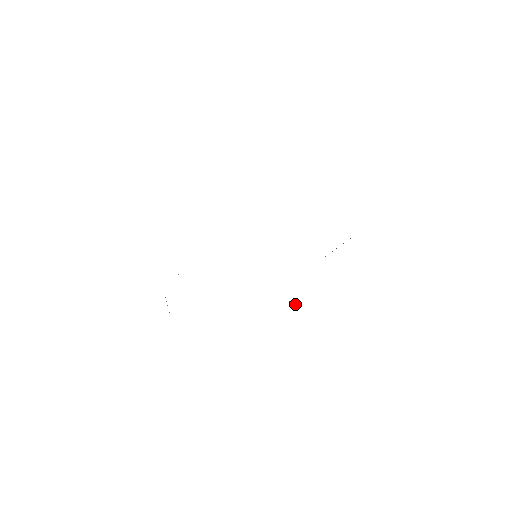
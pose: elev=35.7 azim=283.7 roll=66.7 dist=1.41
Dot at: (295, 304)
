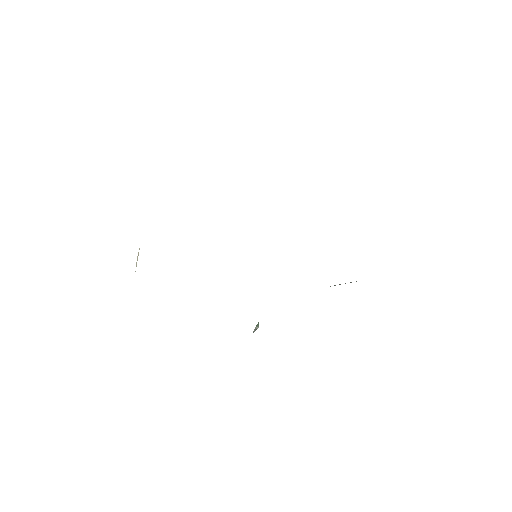
Dot at: occluded
